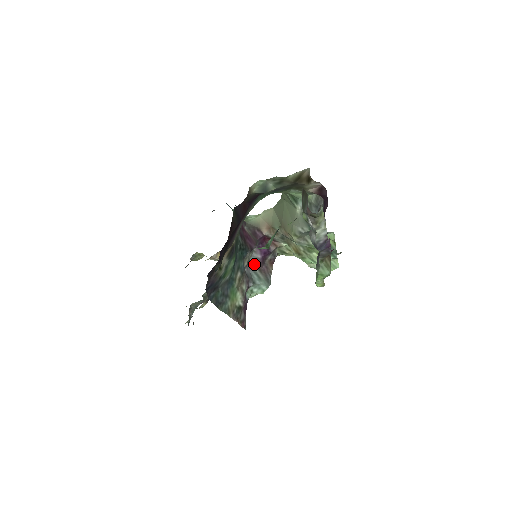
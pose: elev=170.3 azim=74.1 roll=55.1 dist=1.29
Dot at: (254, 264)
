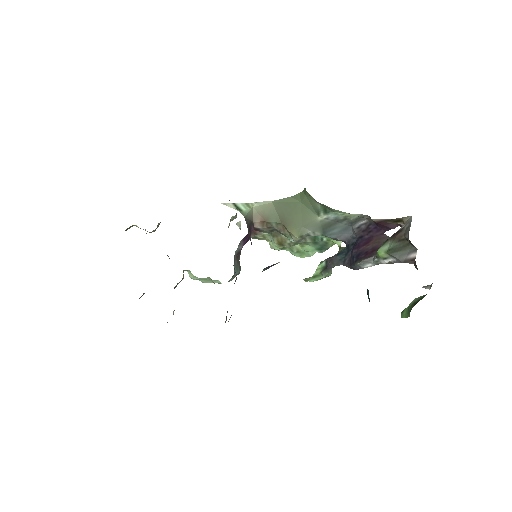
Dot at: (235, 256)
